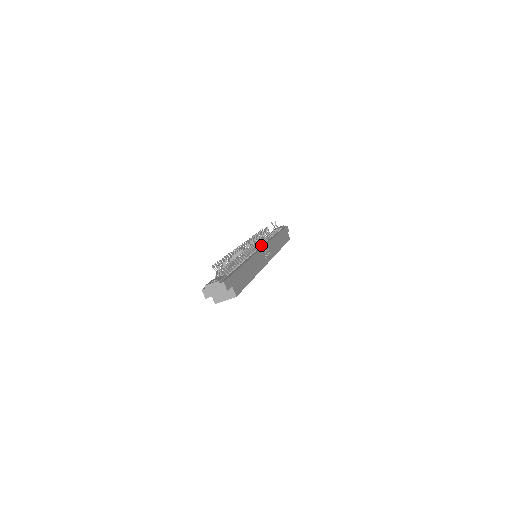
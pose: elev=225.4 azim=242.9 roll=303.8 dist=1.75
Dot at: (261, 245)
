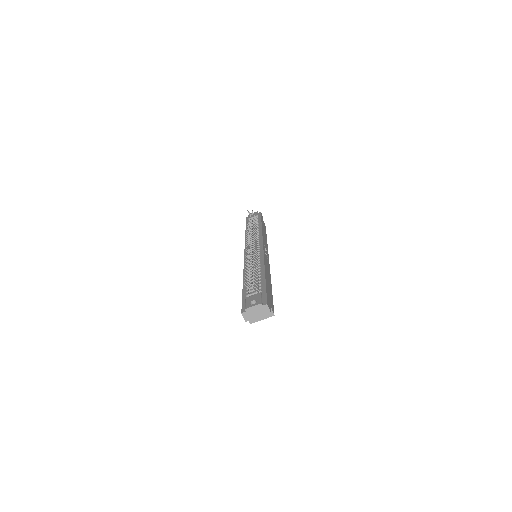
Dot at: (259, 243)
